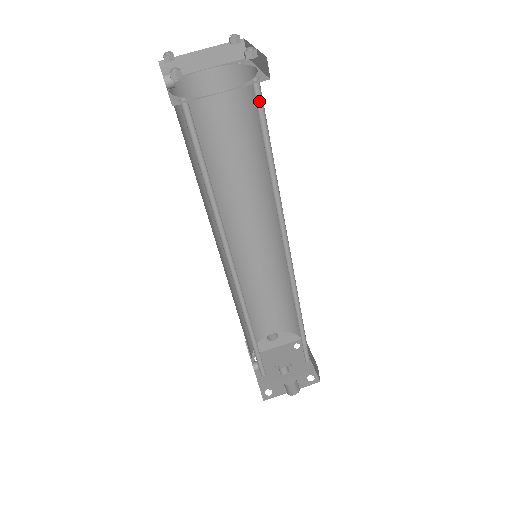
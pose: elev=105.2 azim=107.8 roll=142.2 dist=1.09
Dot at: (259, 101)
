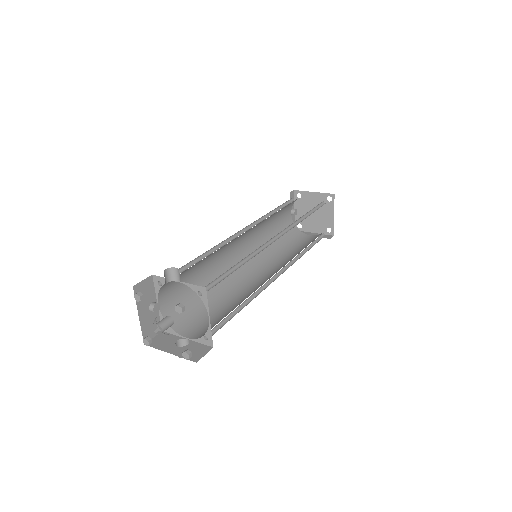
Dot at: occluded
